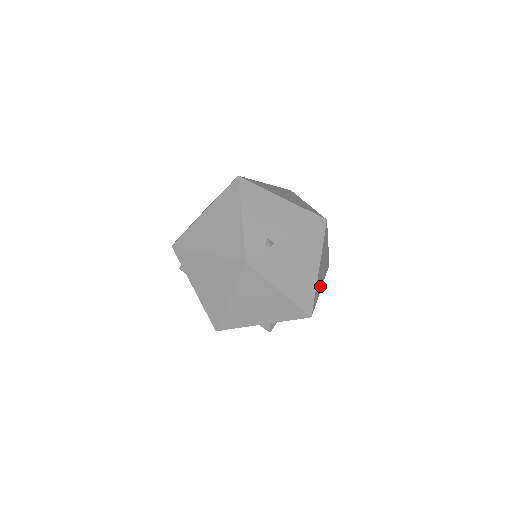
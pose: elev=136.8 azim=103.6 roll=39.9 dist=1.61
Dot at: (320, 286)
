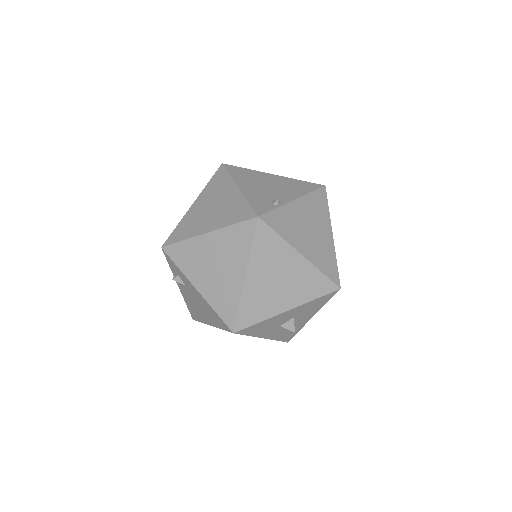
Dot at: occluded
